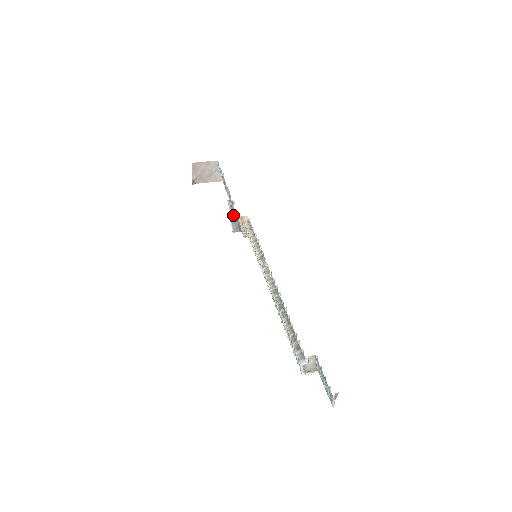
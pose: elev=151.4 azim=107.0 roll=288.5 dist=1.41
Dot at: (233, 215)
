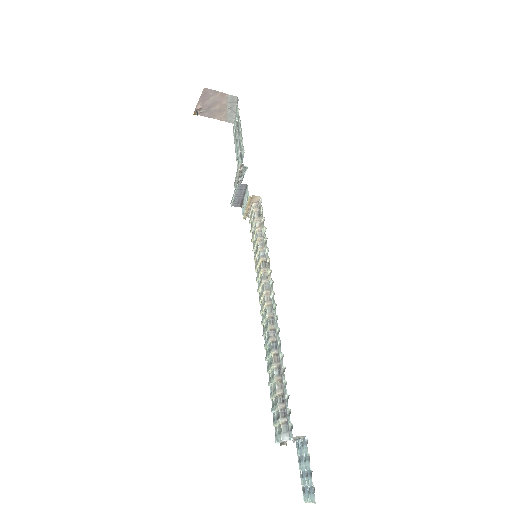
Dot at: (241, 188)
